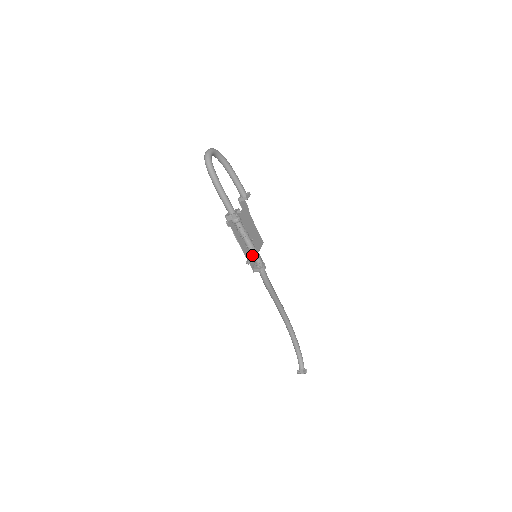
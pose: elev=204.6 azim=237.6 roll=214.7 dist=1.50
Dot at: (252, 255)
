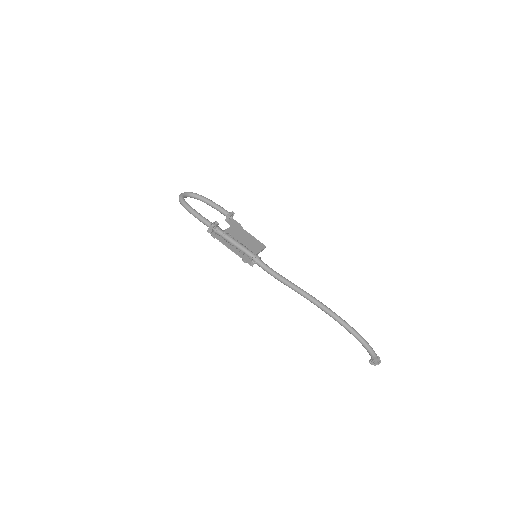
Dot at: (241, 252)
